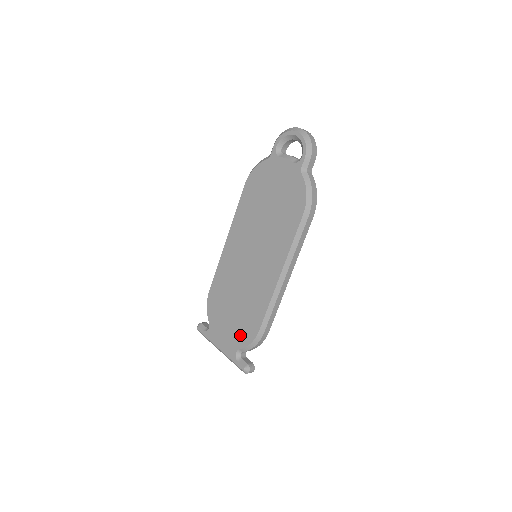
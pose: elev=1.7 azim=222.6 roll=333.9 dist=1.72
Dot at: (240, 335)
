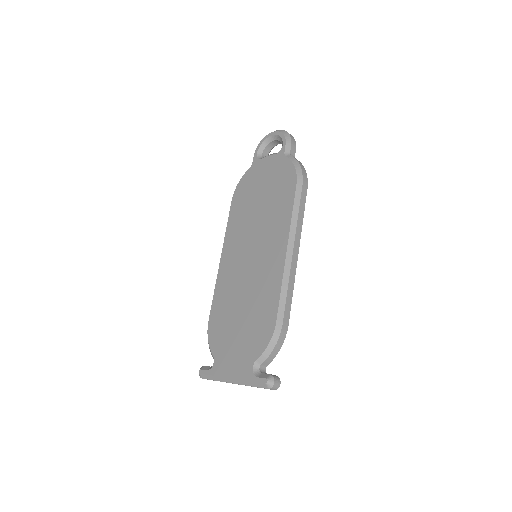
Dot at: (254, 343)
